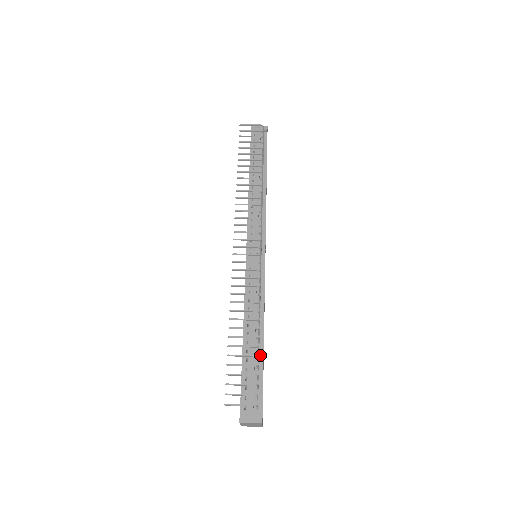
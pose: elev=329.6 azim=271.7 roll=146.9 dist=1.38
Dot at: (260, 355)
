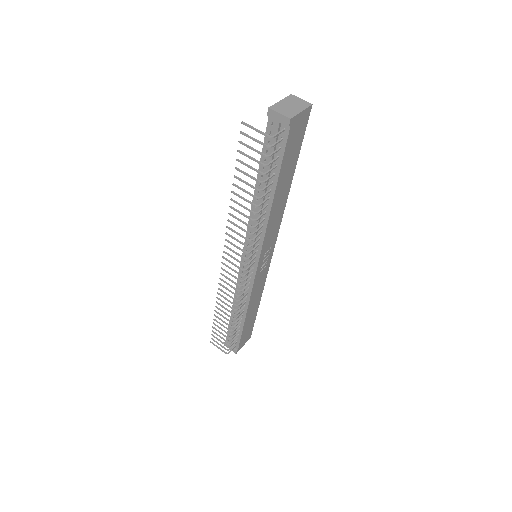
Dot at: (241, 325)
